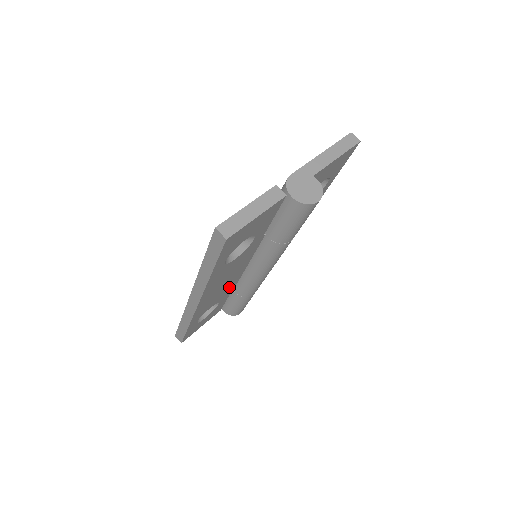
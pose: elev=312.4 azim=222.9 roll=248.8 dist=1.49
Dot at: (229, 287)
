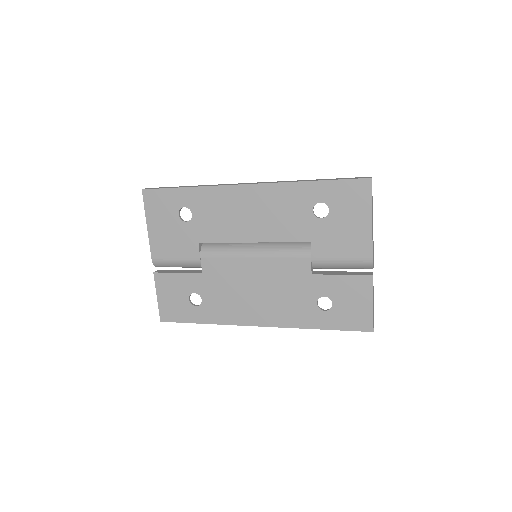
Dot at: occluded
